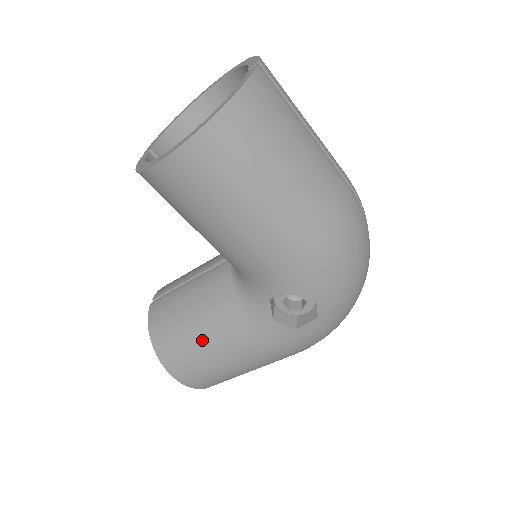
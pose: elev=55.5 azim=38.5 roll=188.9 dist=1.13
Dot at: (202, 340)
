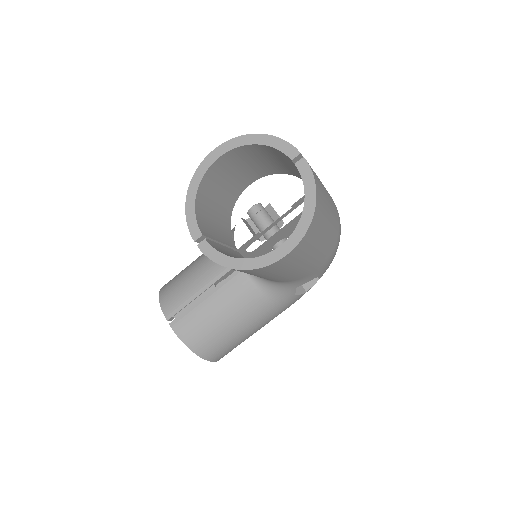
Dot at: (240, 330)
